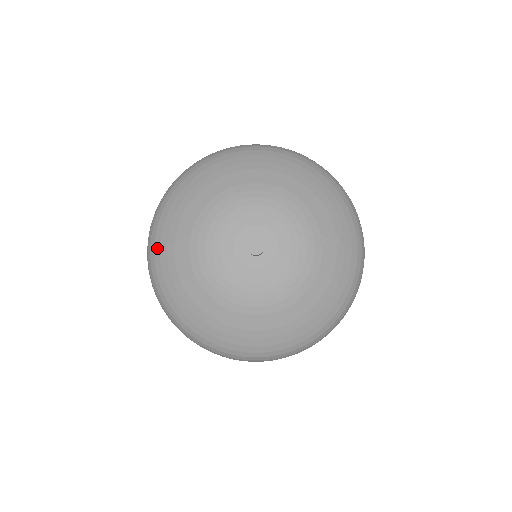
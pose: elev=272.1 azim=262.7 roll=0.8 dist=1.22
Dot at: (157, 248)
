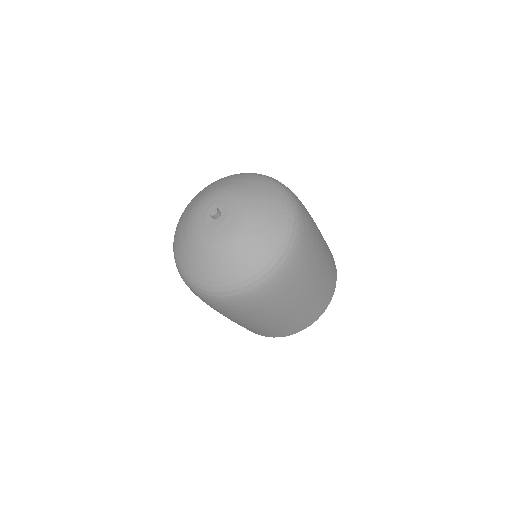
Dot at: (188, 204)
